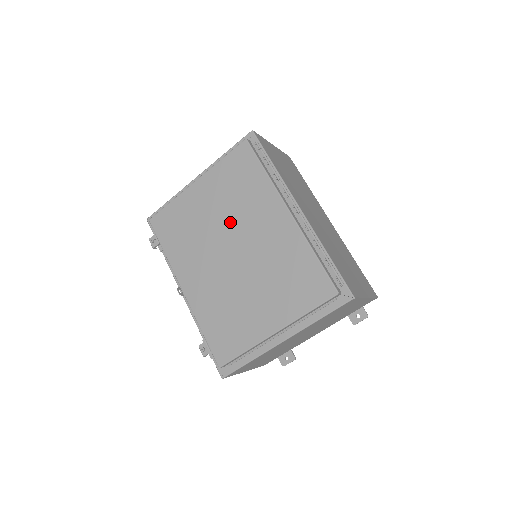
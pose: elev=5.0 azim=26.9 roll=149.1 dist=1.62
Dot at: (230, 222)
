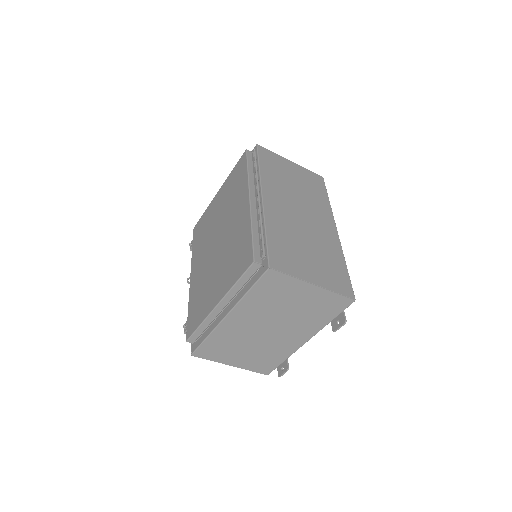
Dot at: (222, 217)
